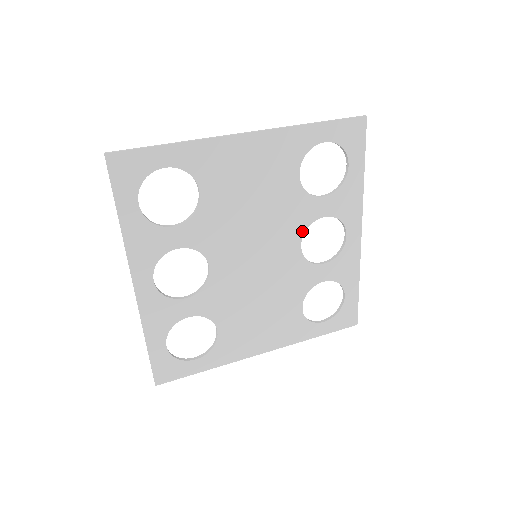
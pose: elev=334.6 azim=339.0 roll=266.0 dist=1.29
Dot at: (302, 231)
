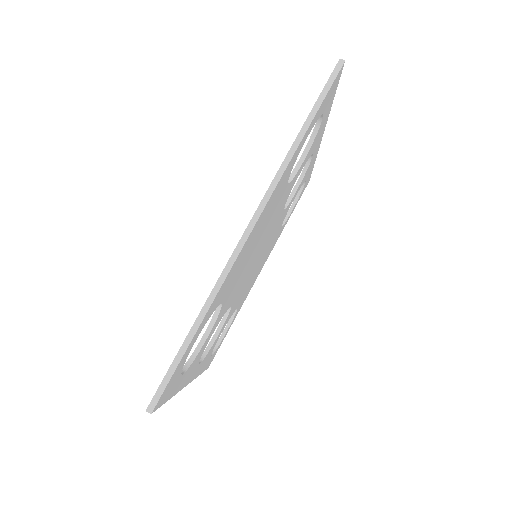
Dot at: occluded
